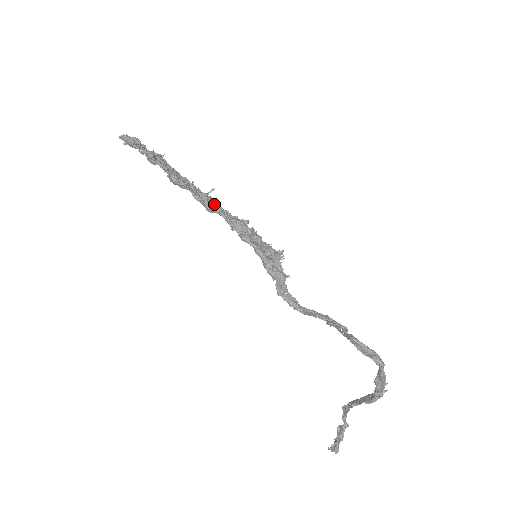
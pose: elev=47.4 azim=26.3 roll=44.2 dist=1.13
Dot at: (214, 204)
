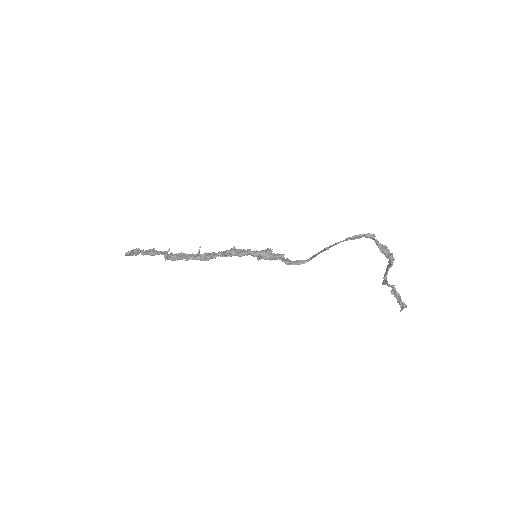
Dot at: (207, 254)
